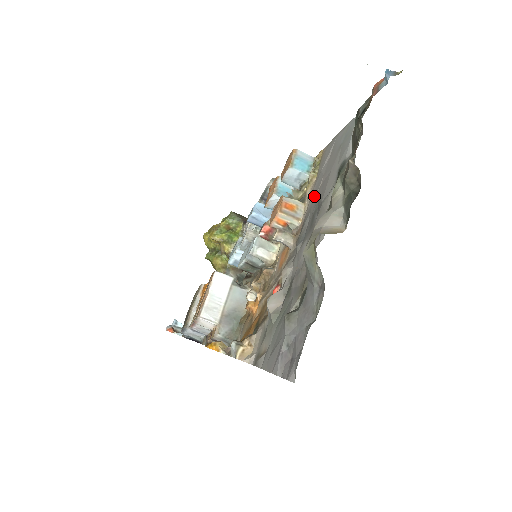
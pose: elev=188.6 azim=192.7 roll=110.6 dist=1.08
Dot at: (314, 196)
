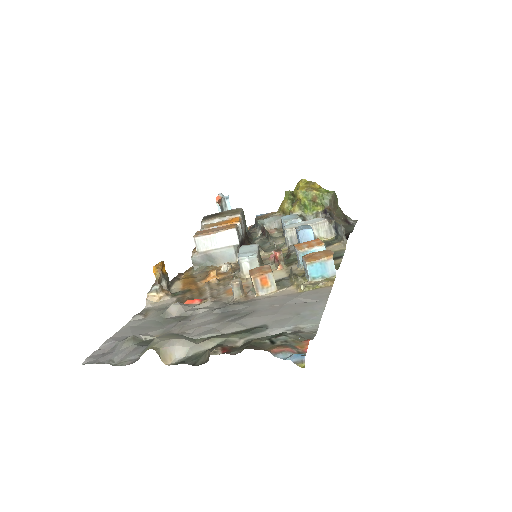
Dot at: (269, 302)
